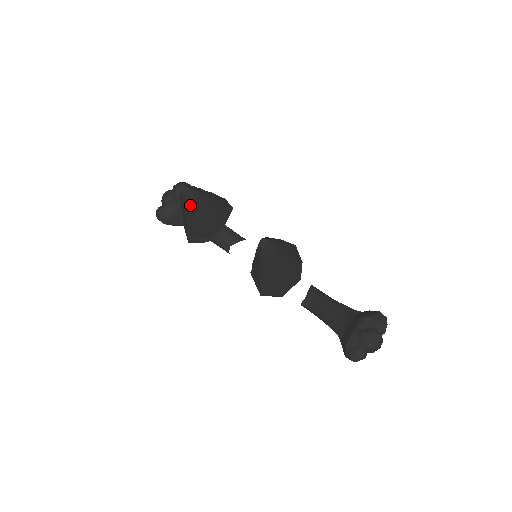
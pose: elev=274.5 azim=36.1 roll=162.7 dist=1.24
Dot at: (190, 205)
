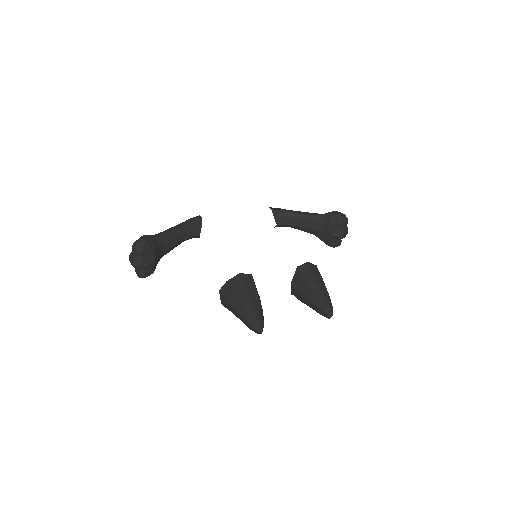
Dot at: occluded
